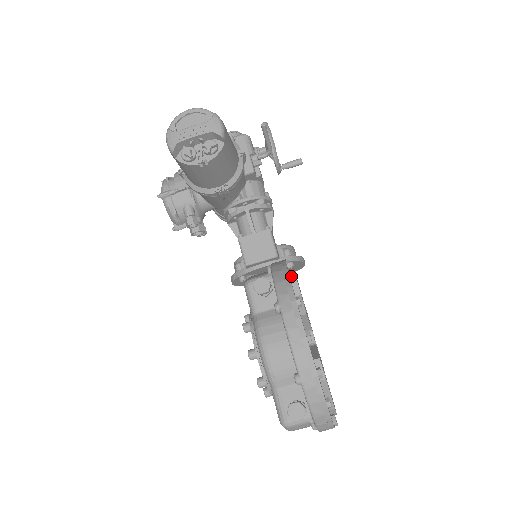
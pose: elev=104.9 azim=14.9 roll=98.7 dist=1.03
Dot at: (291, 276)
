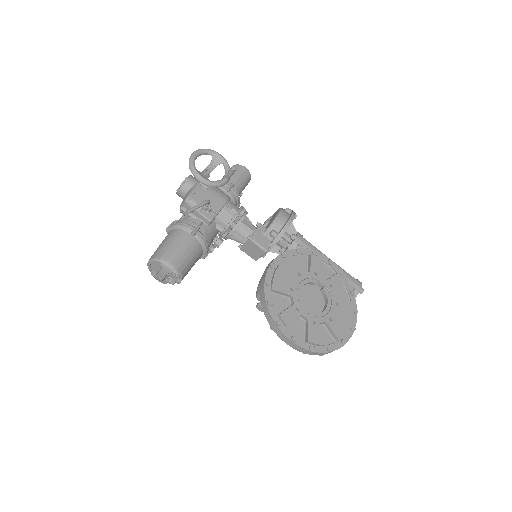
Dot at: (268, 305)
